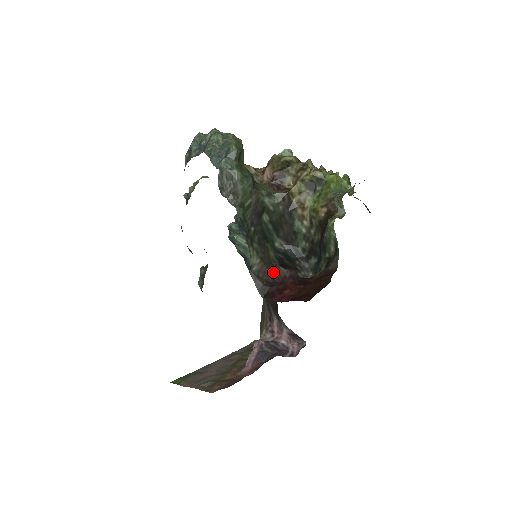
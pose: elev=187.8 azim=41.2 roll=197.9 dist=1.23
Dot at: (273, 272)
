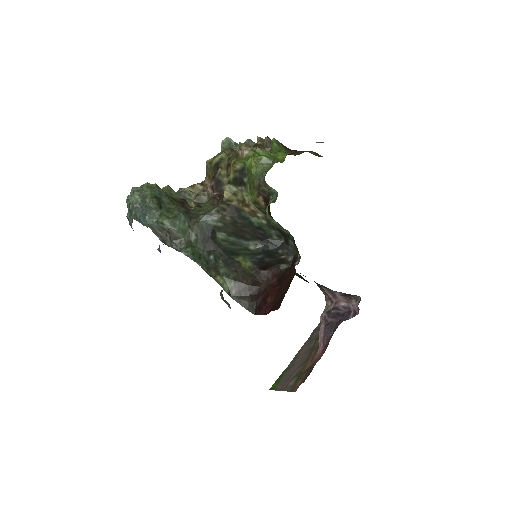
Dot at: (254, 282)
